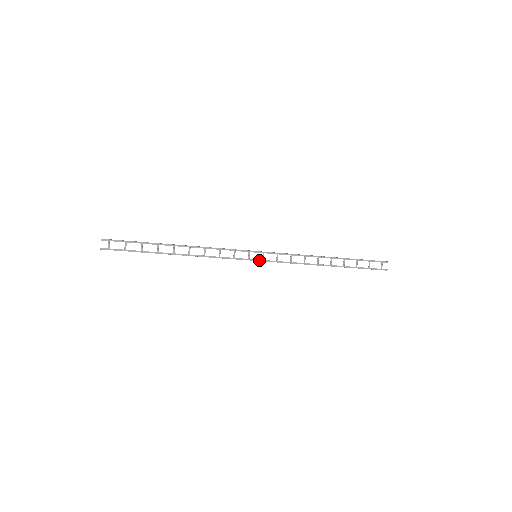
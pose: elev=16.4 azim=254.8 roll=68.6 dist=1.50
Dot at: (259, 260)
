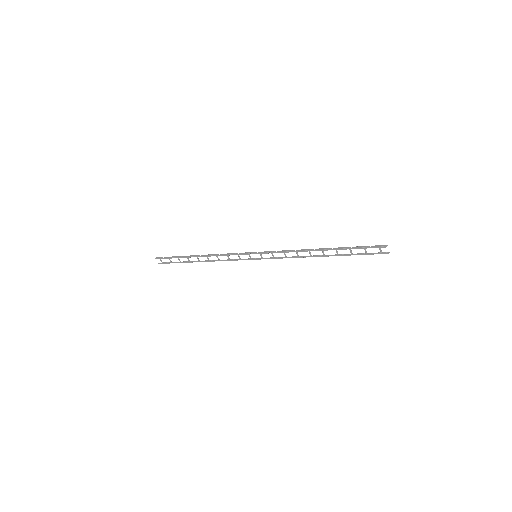
Dot at: (260, 259)
